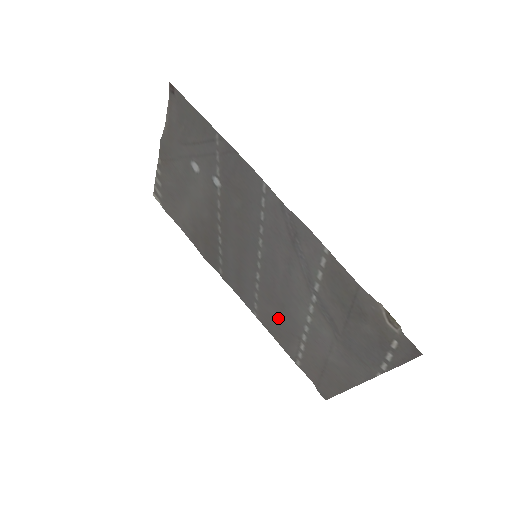
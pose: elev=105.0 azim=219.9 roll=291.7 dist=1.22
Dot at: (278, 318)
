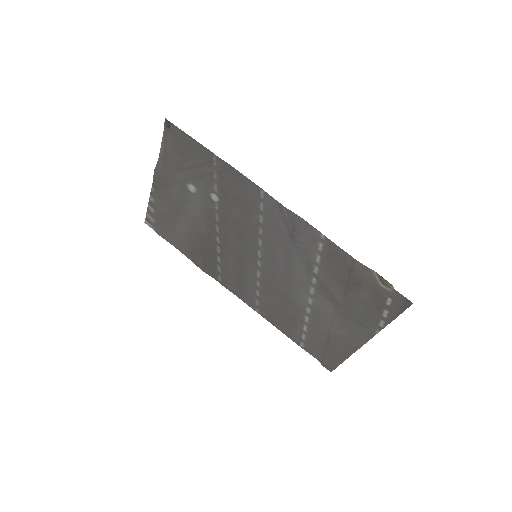
Dot at: (280, 308)
